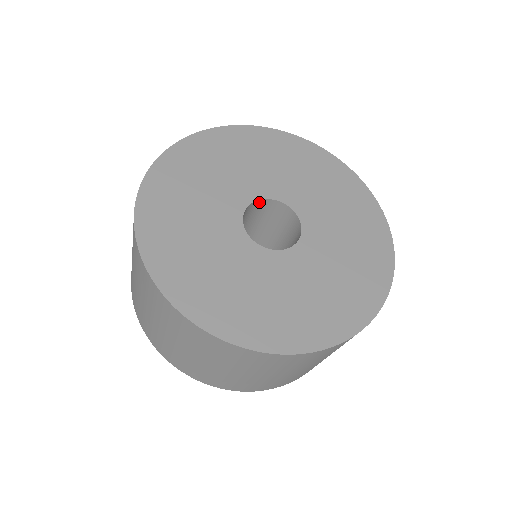
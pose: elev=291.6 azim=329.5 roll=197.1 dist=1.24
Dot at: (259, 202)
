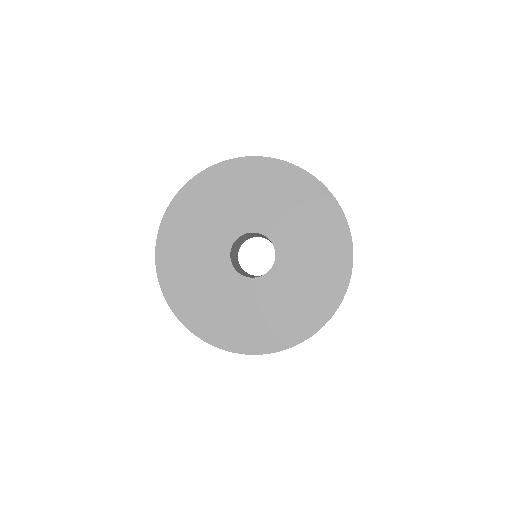
Dot at: (242, 235)
